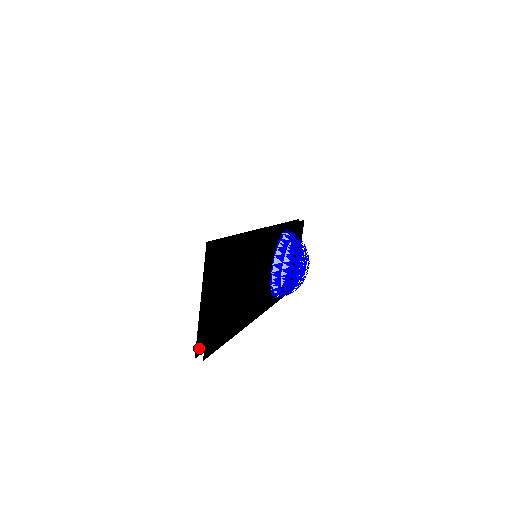
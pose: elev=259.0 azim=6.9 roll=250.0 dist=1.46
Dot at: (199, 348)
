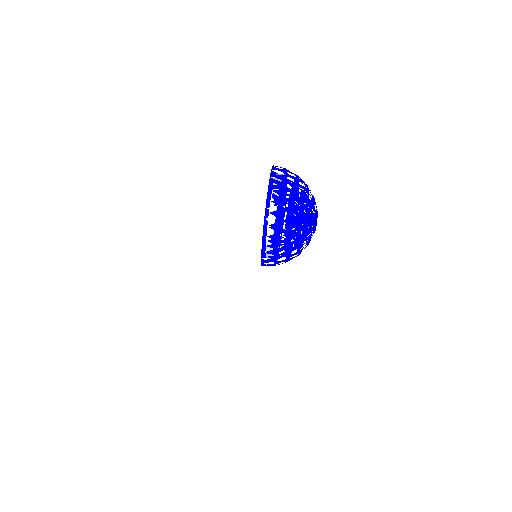
Dot at: occluded
